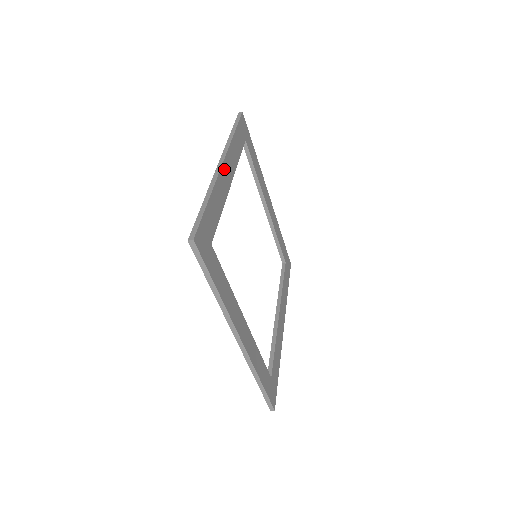
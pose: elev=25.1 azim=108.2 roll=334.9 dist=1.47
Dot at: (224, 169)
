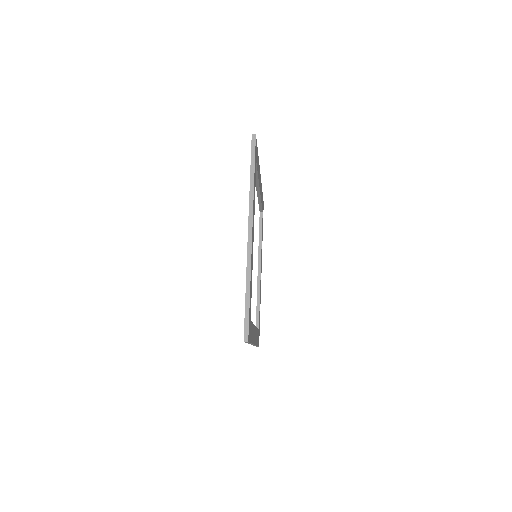
Dot at: (252, 237)
